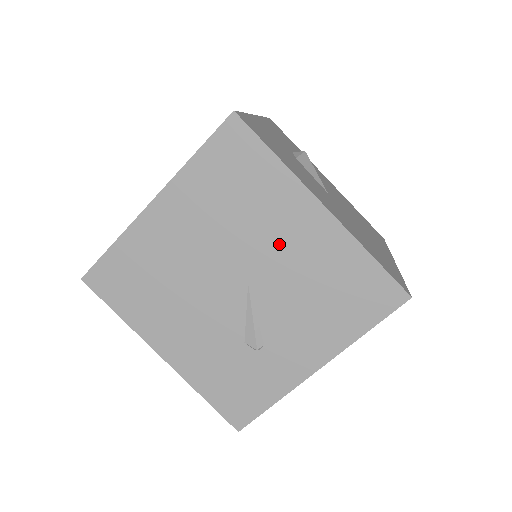
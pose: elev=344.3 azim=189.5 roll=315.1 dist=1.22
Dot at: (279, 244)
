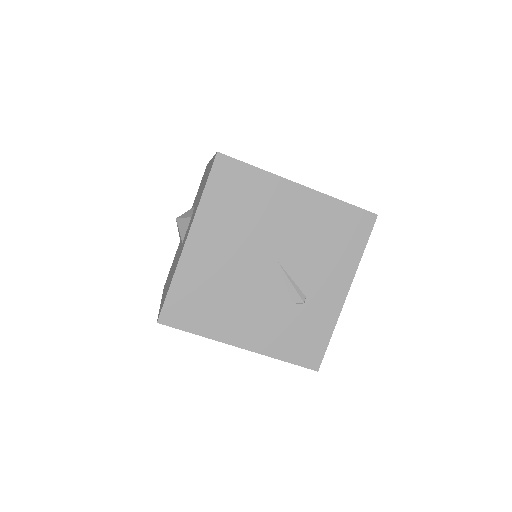
Dot at: (284, 223)
